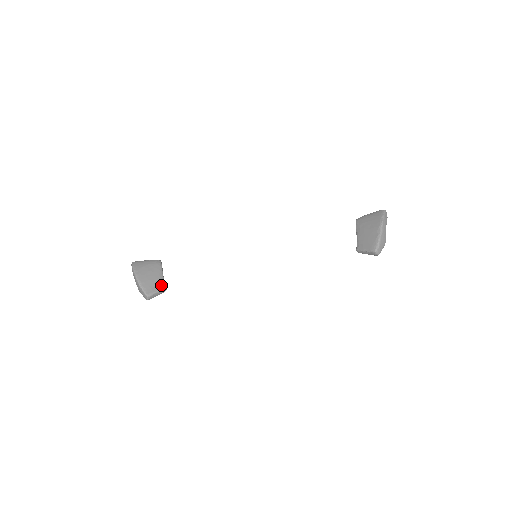
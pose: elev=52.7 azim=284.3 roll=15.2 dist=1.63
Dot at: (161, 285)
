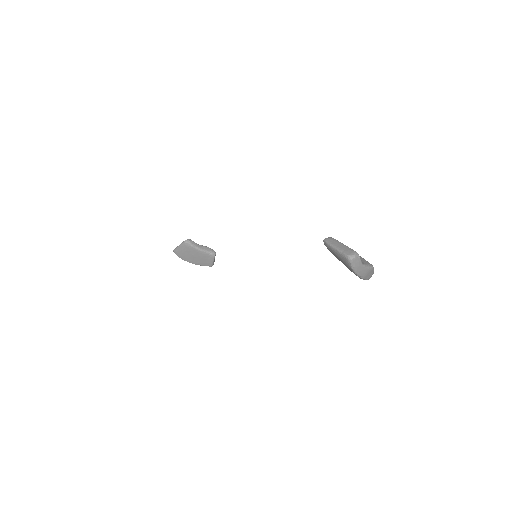
Dot at: (210, 257)
